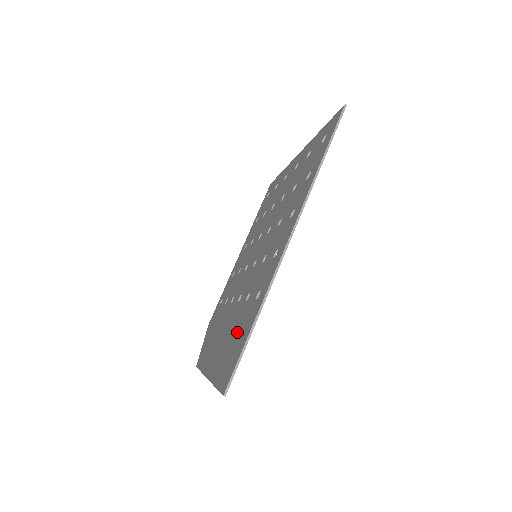
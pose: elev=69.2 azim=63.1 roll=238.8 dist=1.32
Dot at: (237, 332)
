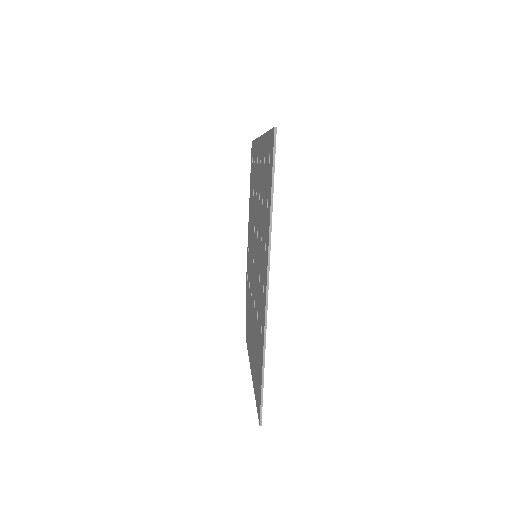
Dot at: (257, 355)
